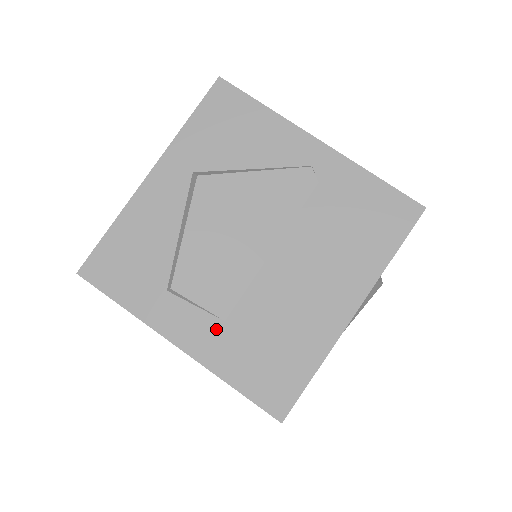
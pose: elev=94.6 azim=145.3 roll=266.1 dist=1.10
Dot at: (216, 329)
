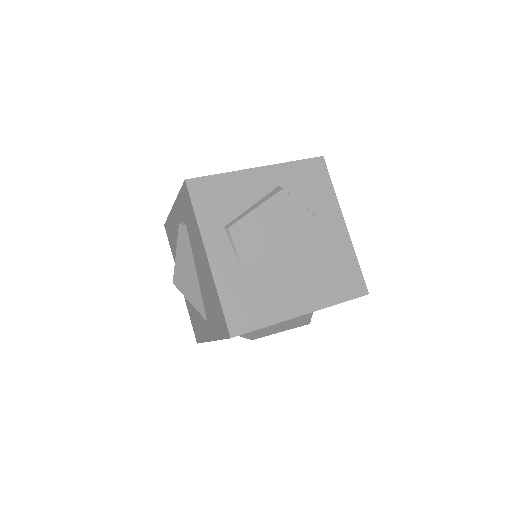
Dot at: (234, 266)
